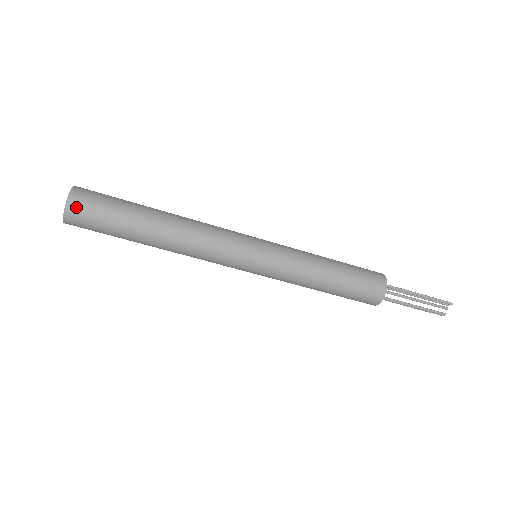
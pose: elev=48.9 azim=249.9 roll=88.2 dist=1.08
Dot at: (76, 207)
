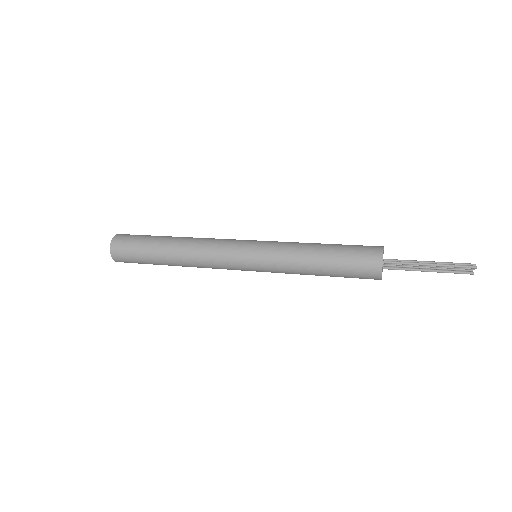
Dot at: (118, 258)
